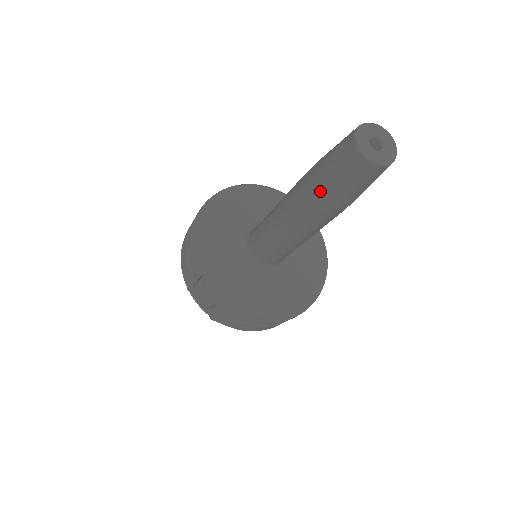
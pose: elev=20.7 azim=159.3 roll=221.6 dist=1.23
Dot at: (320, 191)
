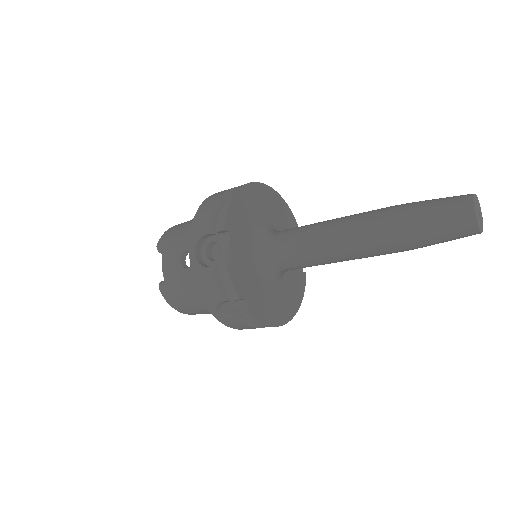
Dot at: (410, 221)
